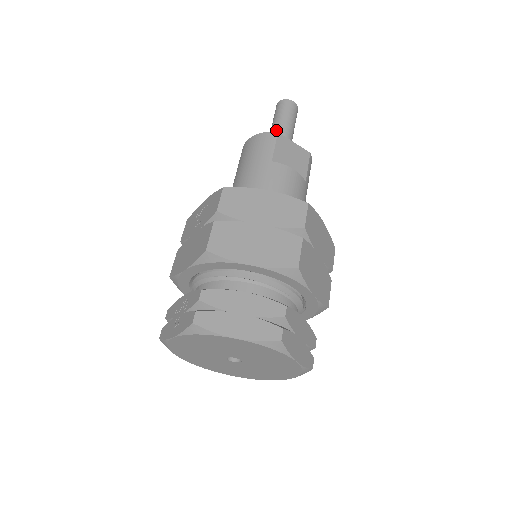
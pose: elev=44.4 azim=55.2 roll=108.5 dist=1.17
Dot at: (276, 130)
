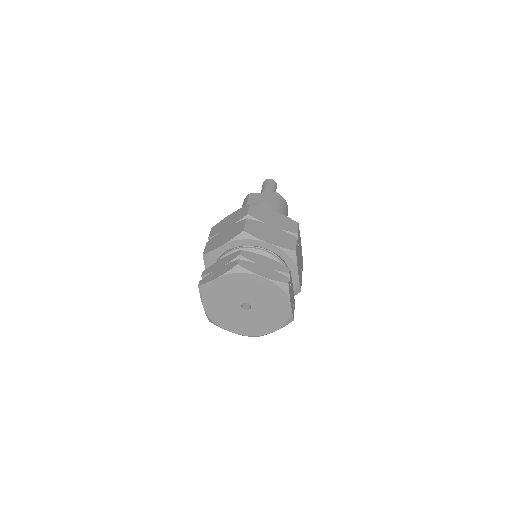
Dot at: occluded
